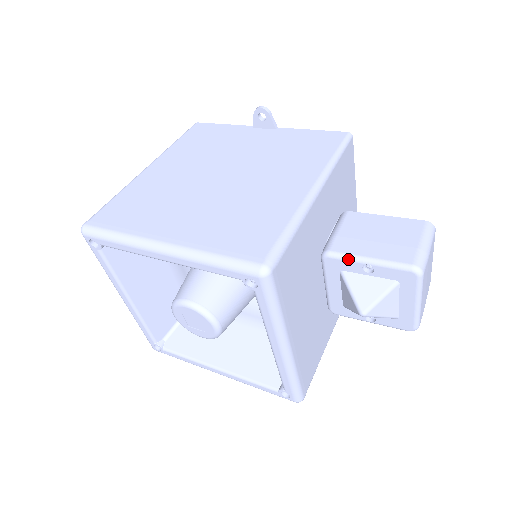
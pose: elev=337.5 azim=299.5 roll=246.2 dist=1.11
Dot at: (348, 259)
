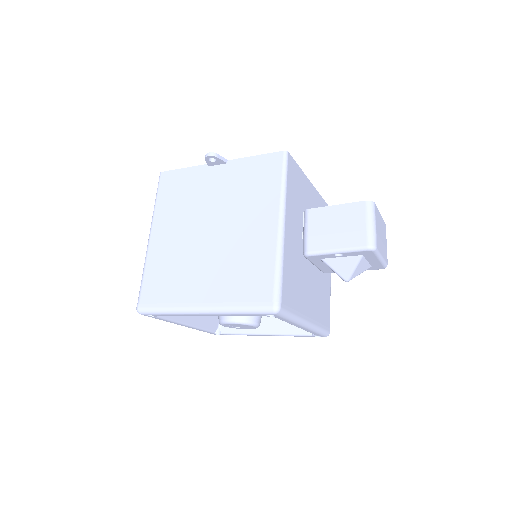
Dot at: (323, 254)
